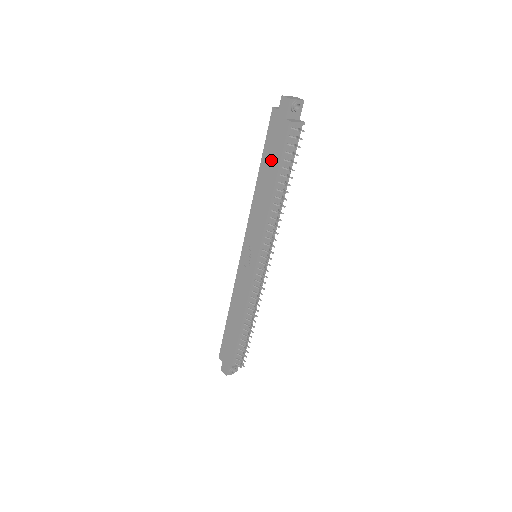
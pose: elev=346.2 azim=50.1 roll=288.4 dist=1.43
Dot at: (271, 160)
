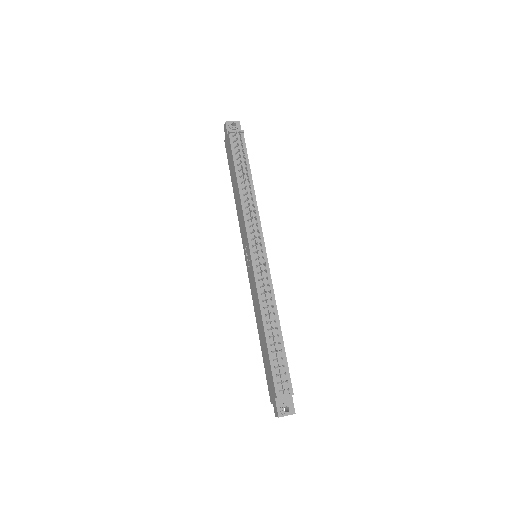
Dot at: (232, 169)
